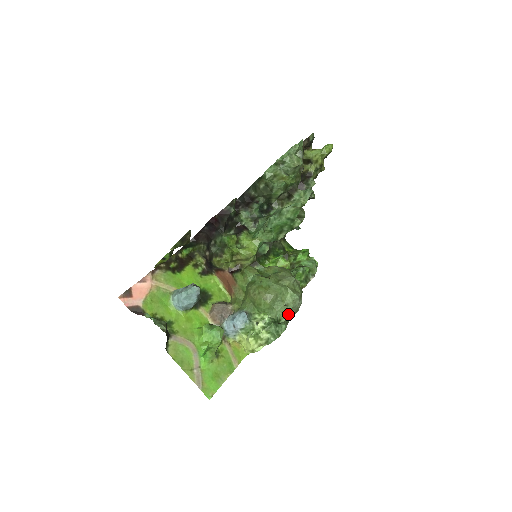
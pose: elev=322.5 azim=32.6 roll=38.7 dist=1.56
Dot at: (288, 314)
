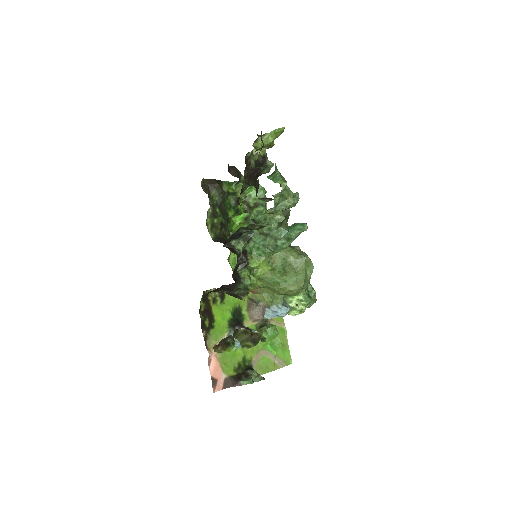
Dot at: occluded
